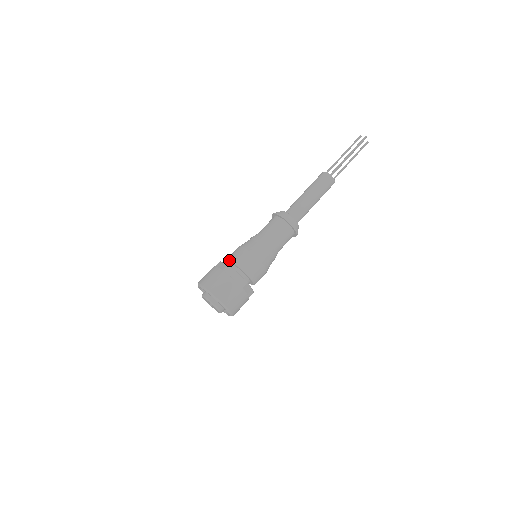
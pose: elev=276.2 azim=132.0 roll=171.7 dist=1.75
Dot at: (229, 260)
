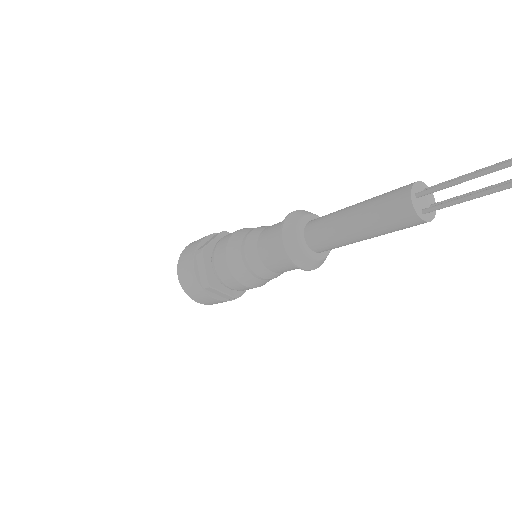
Dot at: occluded
